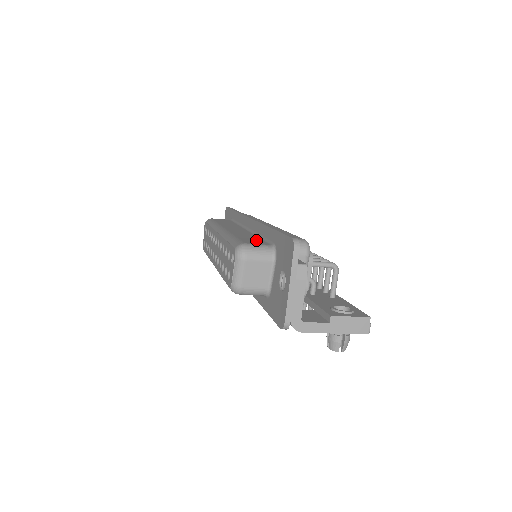
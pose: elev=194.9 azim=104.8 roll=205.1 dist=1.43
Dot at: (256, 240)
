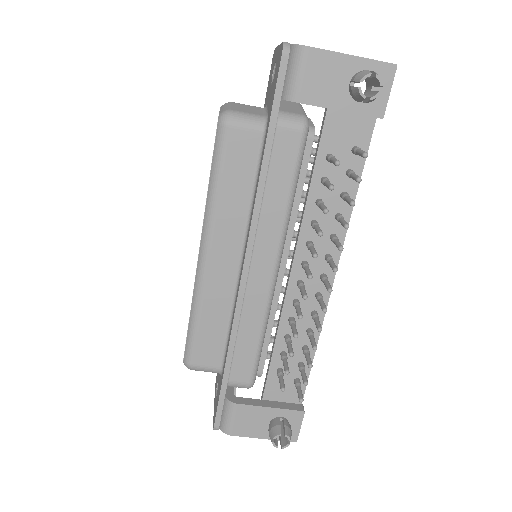
Dot at: occluded
